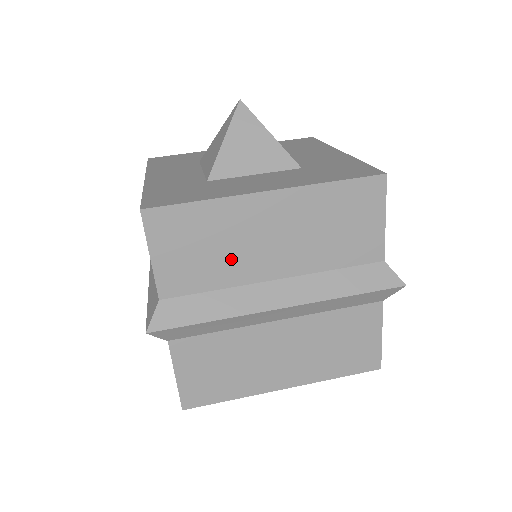
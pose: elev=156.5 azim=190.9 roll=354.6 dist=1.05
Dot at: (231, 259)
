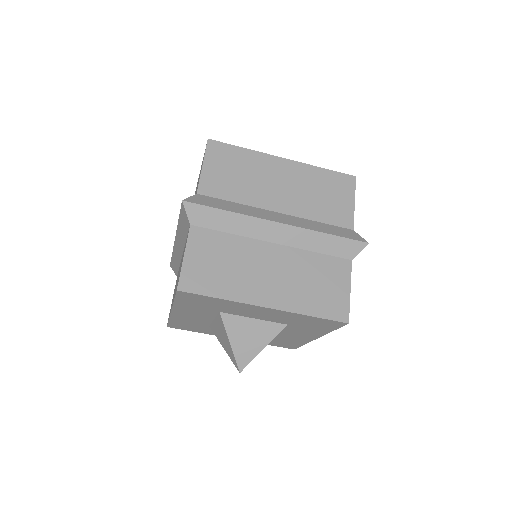
Dot at: (252, 187)
